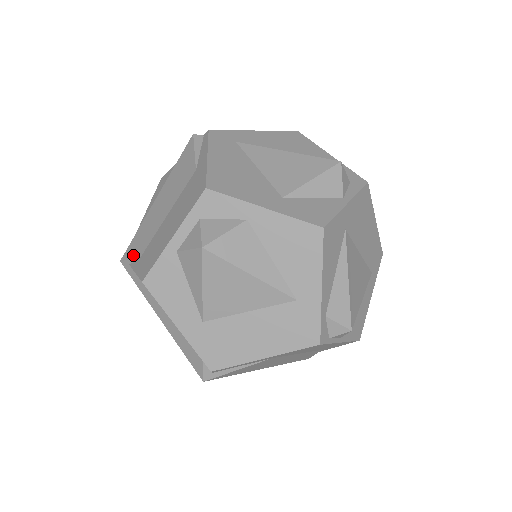
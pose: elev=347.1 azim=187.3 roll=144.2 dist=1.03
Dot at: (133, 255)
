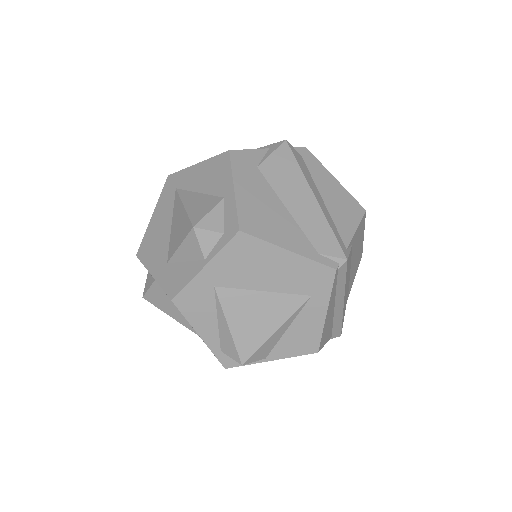
Dot at: occluded
